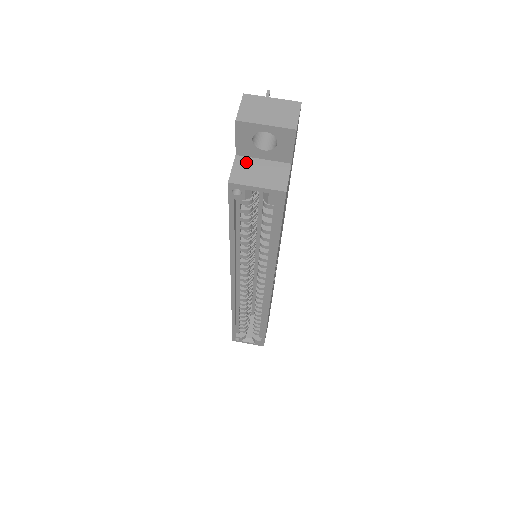
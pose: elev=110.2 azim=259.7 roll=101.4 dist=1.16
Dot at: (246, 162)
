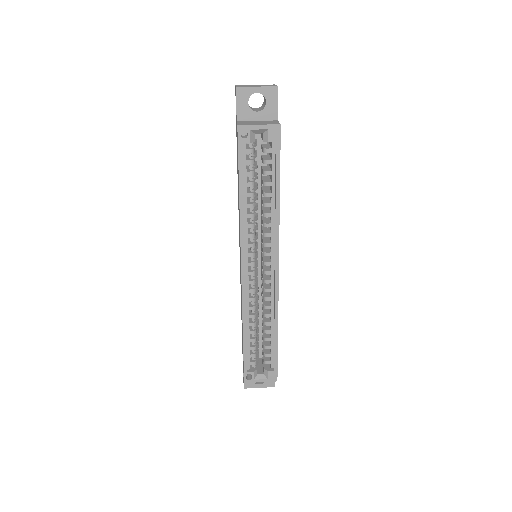
Dot at: (246, 122)
